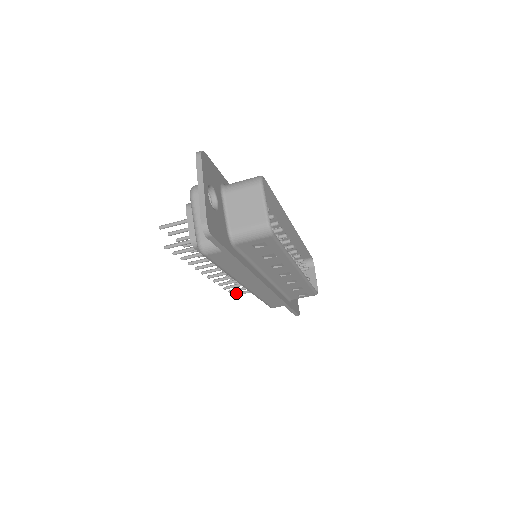
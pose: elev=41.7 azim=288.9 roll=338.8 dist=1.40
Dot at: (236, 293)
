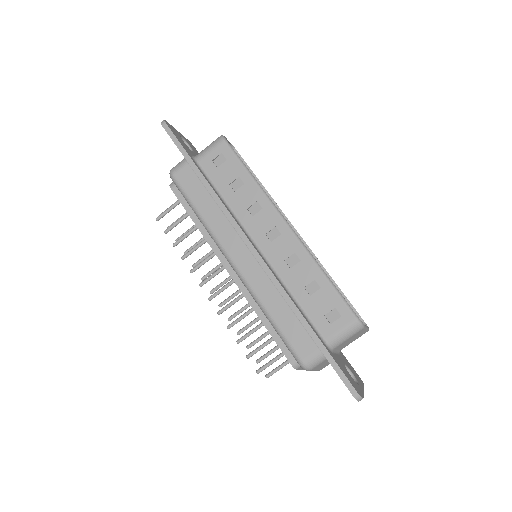
Dot at: (260, 368)
